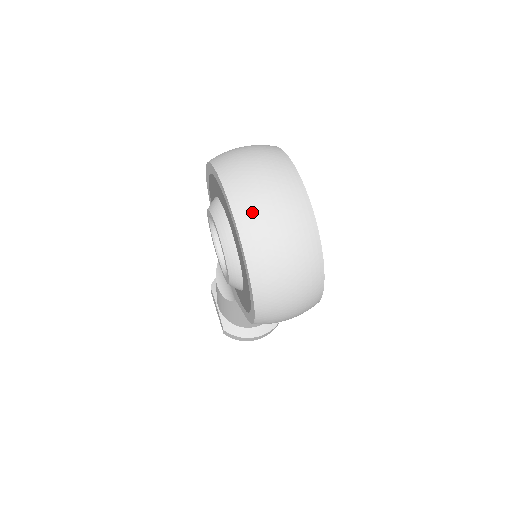
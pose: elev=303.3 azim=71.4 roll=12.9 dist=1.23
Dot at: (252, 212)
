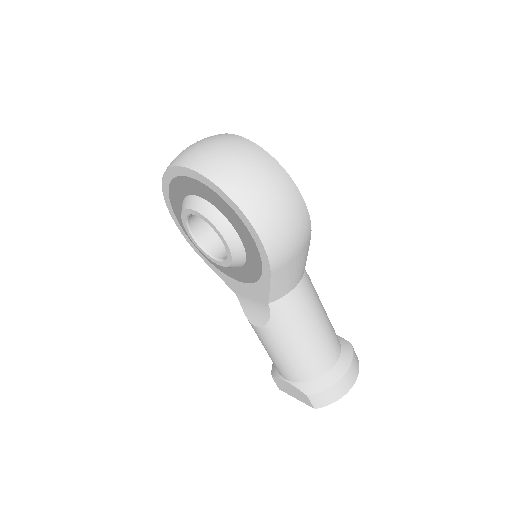
Dot at: (191, 155)
